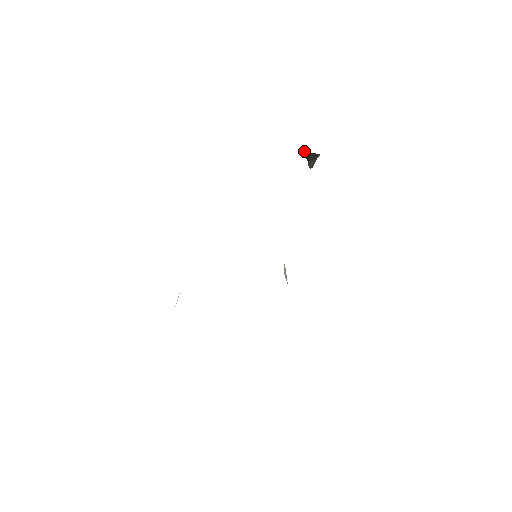
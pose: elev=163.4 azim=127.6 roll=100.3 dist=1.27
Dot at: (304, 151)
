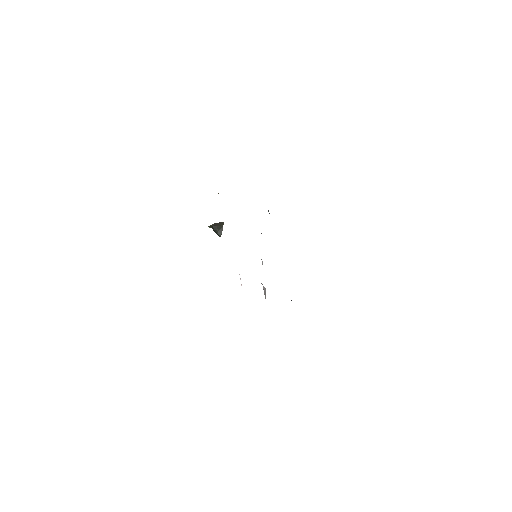
Dot at: (212, 224)
